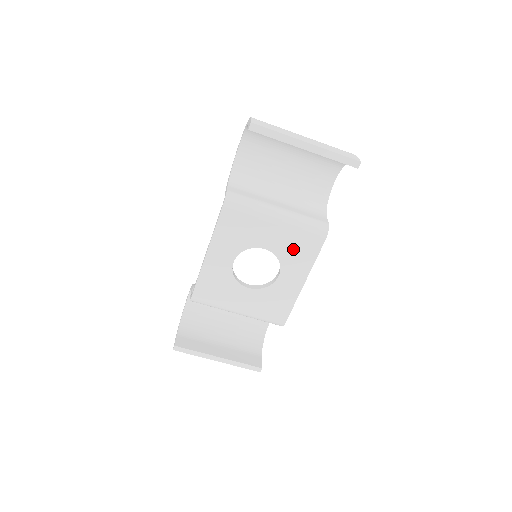
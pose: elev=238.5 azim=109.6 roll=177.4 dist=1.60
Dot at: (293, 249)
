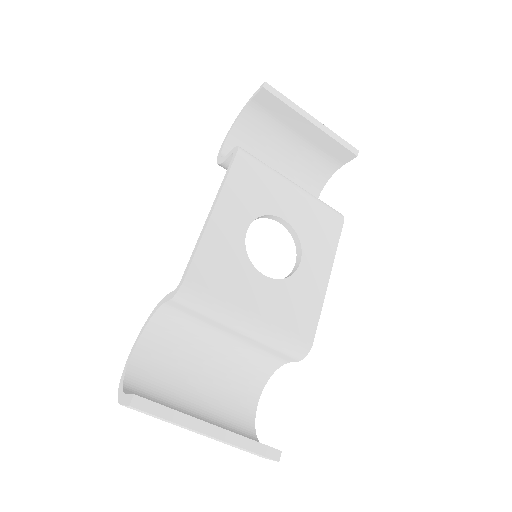
Dot at: (313, 227)
